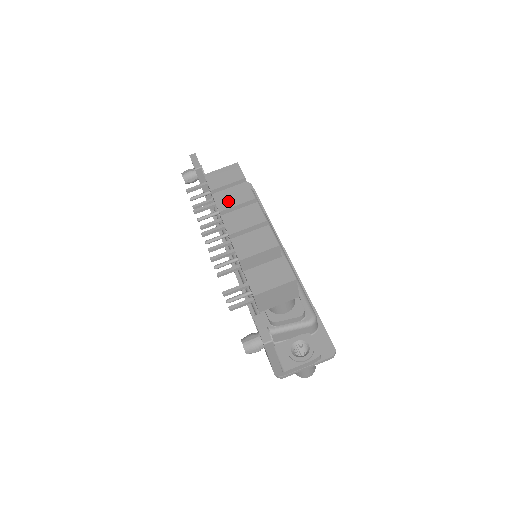
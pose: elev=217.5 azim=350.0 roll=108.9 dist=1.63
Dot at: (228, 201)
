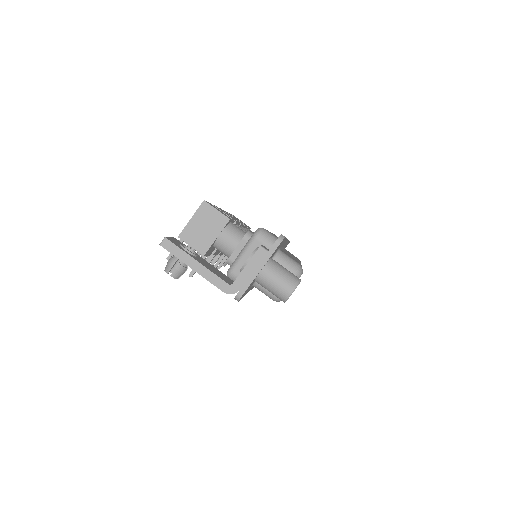
Dot at: occluded
